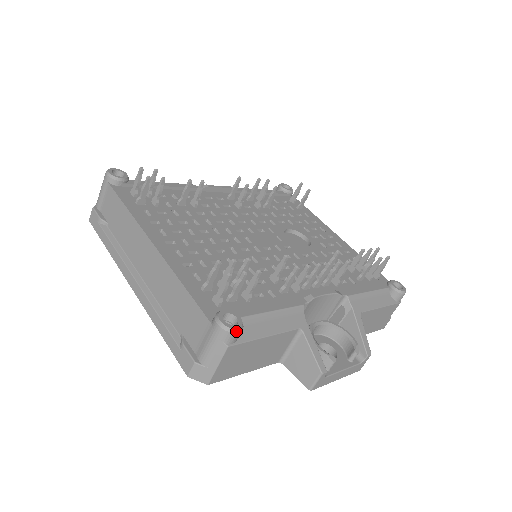
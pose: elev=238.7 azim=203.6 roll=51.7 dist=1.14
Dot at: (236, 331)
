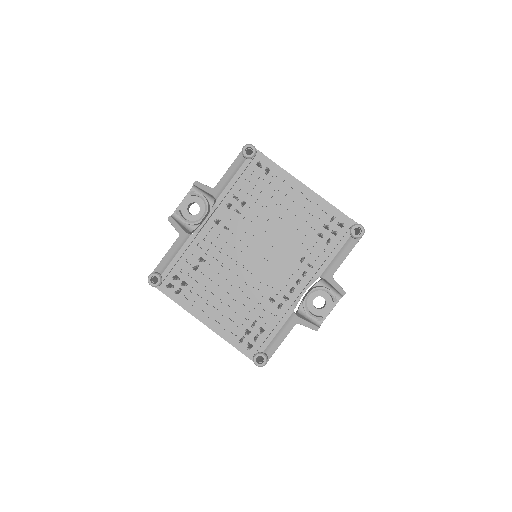
Dot at: occluded
